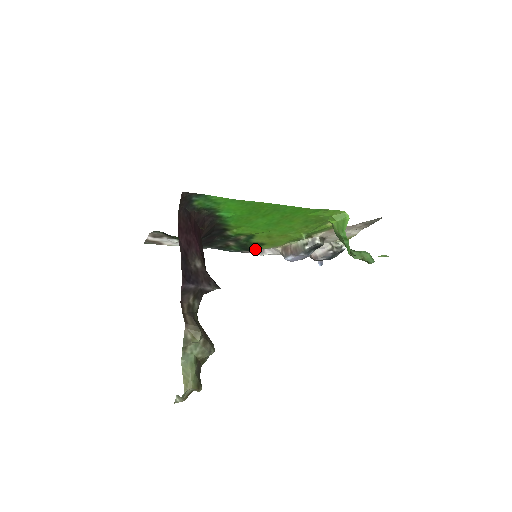
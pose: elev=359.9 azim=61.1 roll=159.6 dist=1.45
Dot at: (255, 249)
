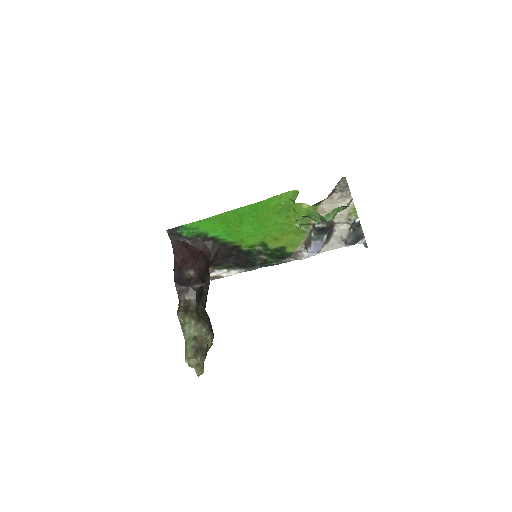
Dot at: (286, 255)
